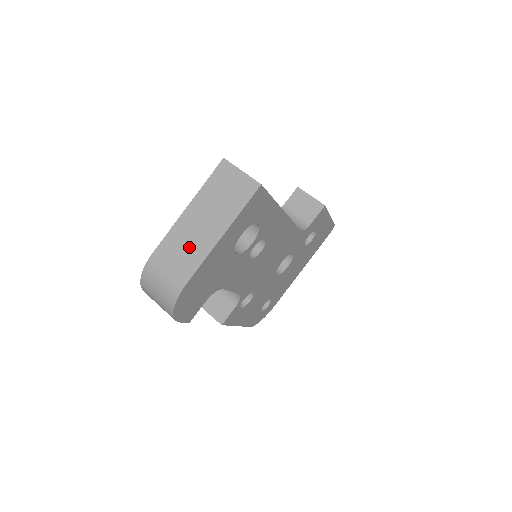
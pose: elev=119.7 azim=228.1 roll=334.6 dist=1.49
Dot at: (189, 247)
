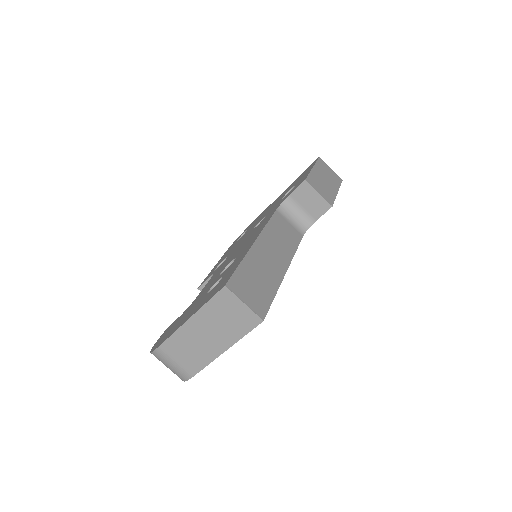
Dot at: (194, 351)
